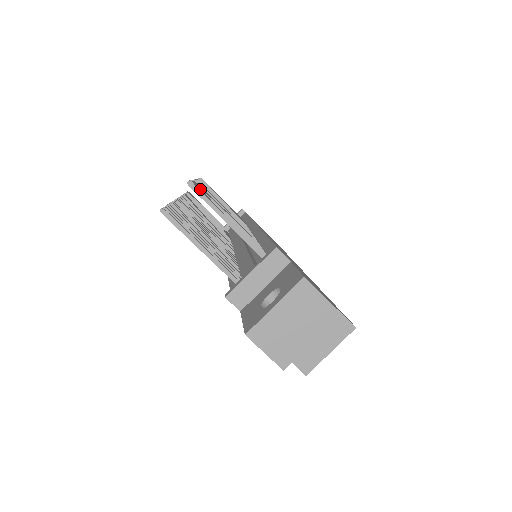
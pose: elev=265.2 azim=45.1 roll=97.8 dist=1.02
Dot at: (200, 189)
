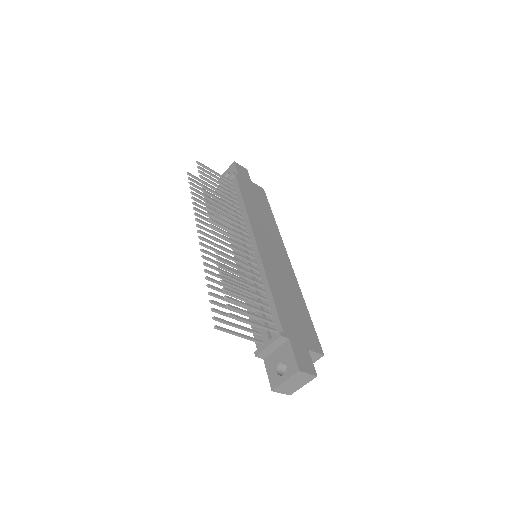
Dot at: (233, 307)
